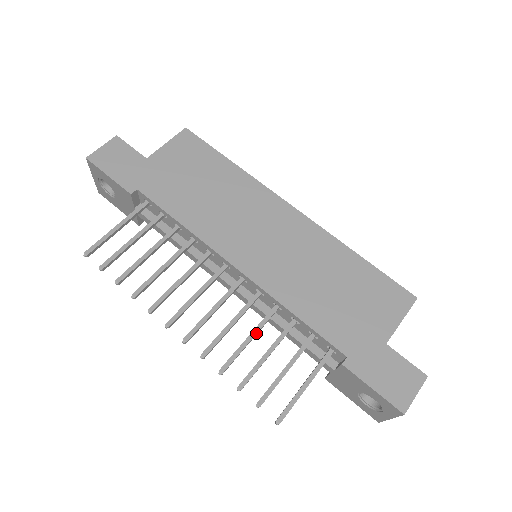
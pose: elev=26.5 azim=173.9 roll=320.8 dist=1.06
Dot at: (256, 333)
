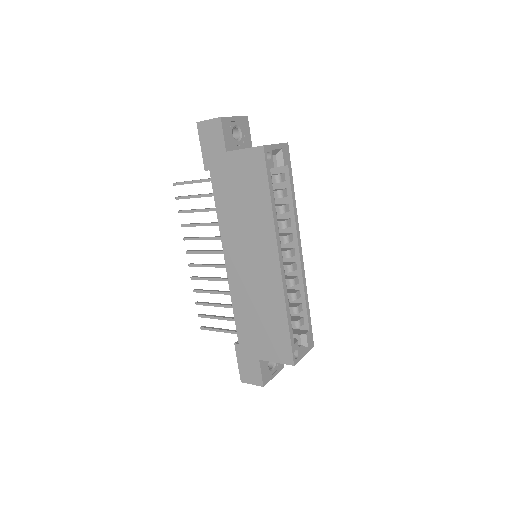
Dot at: (216, 293)
